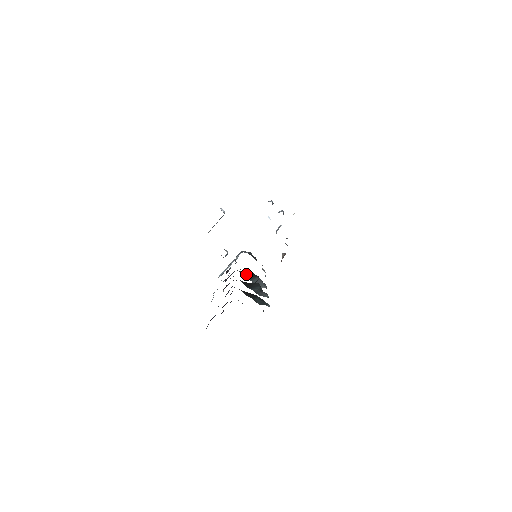
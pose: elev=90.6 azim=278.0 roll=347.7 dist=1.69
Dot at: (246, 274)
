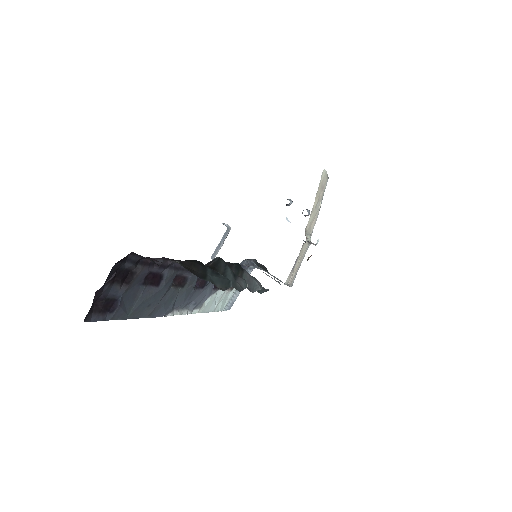
Dot at: occluded
